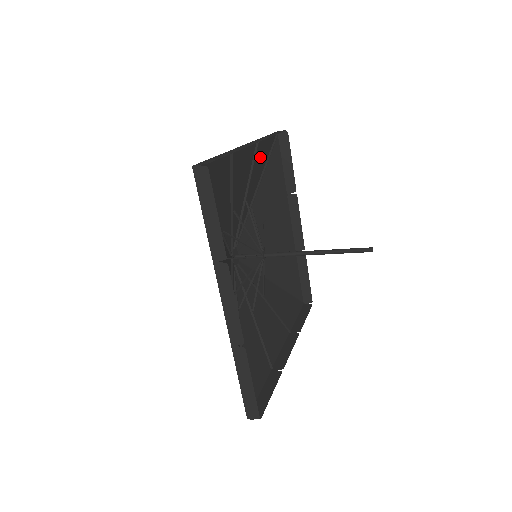
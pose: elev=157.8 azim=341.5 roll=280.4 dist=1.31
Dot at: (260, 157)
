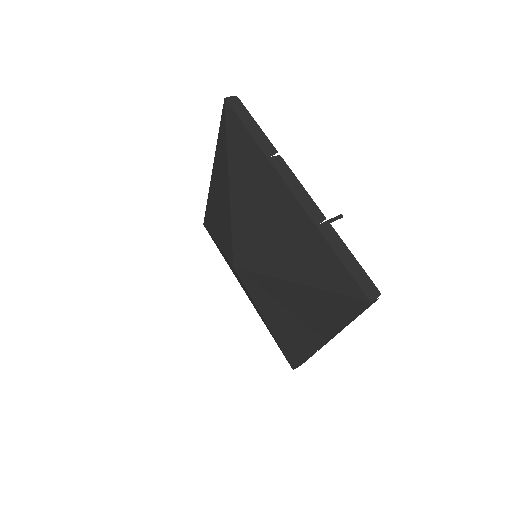
Dot at: (244, 158)
